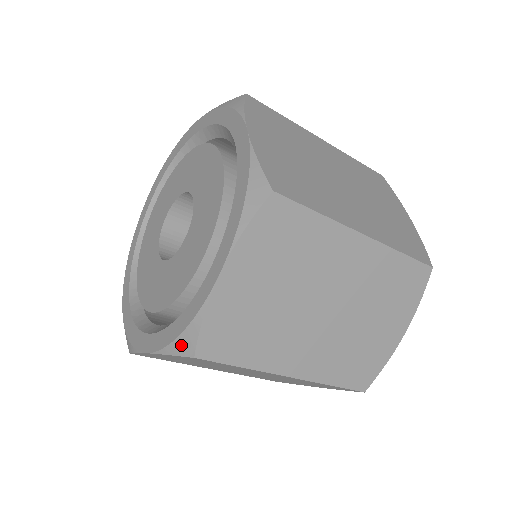
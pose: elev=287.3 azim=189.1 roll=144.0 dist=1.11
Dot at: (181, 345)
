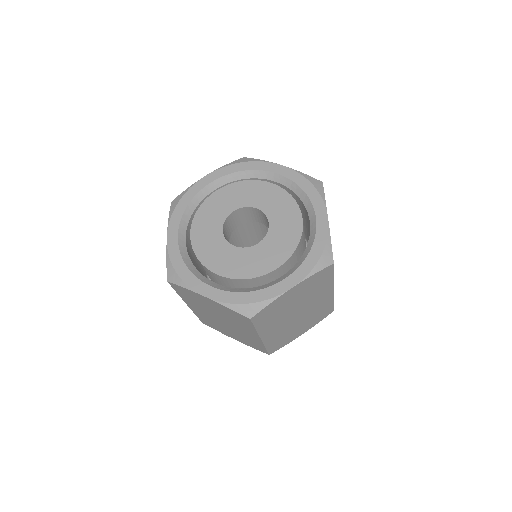
Dot at: (324, 261)
